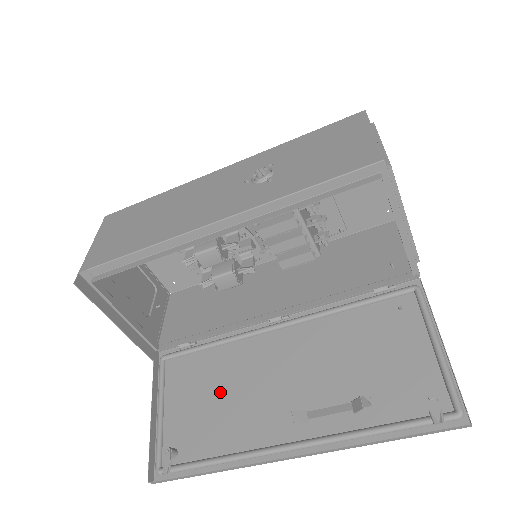
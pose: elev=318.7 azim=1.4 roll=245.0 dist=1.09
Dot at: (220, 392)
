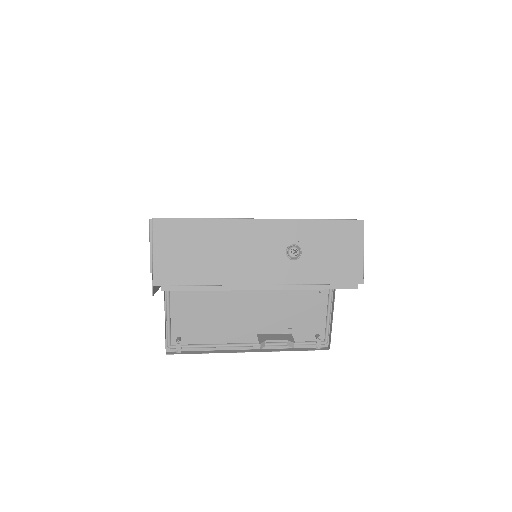
Dot at: (210, 313)
